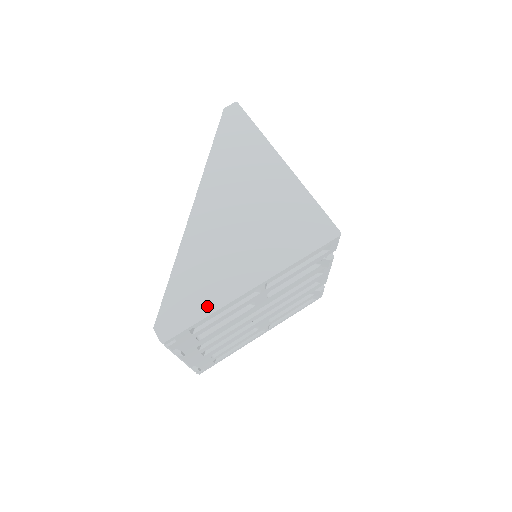
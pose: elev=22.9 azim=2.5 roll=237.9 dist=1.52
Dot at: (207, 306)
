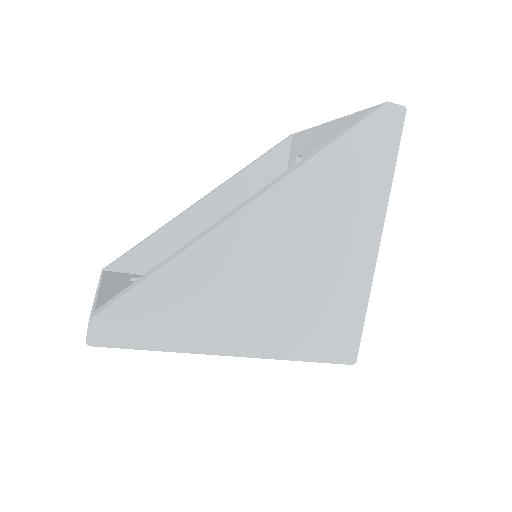
Dot at: (168, 339)
